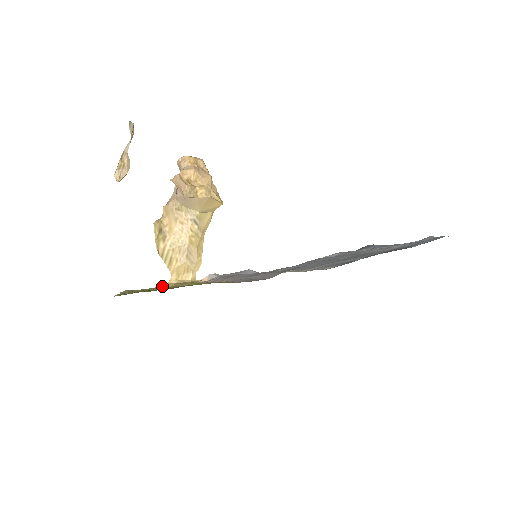
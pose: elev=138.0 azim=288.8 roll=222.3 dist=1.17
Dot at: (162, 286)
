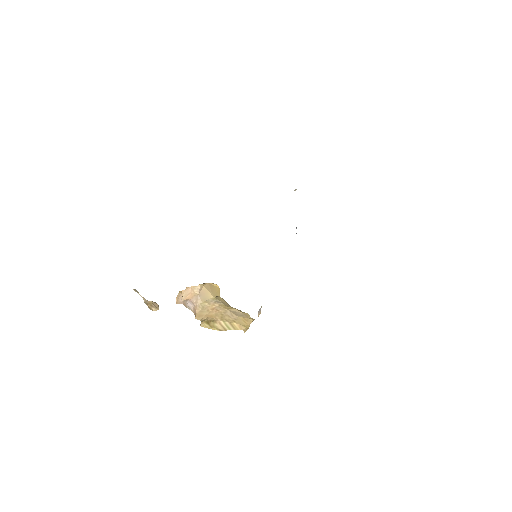
Dot at: occluded
